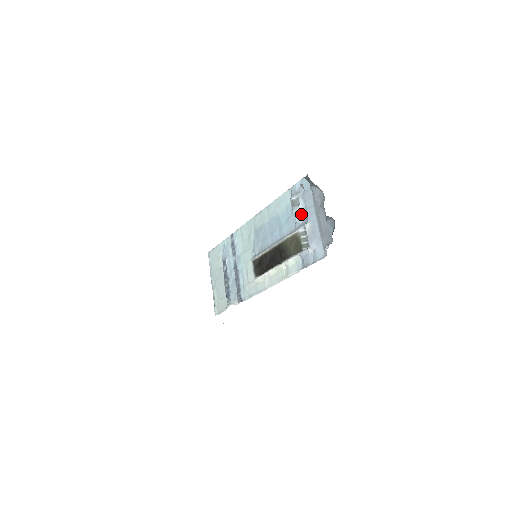
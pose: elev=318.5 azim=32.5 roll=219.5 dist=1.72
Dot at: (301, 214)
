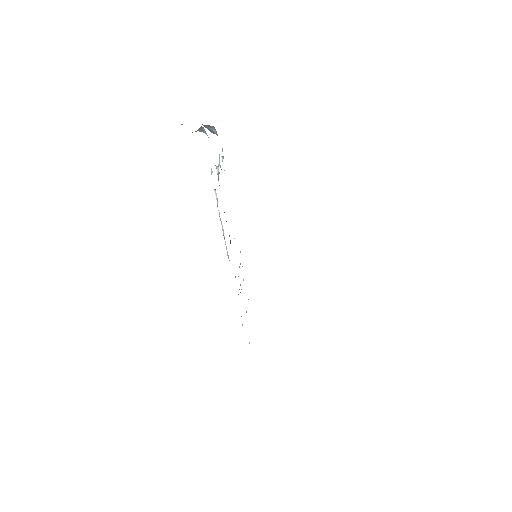
Dot at: (219, 162)
